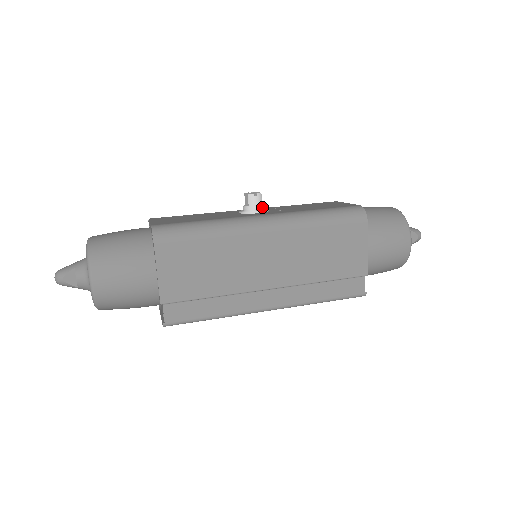
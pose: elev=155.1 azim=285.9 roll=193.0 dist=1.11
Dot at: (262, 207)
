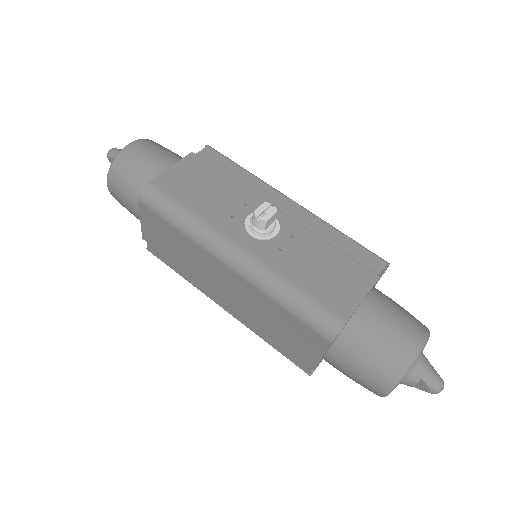
Dot at: (263, 232)
